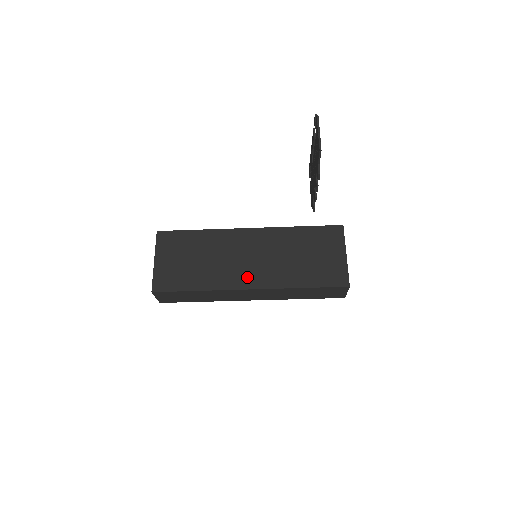
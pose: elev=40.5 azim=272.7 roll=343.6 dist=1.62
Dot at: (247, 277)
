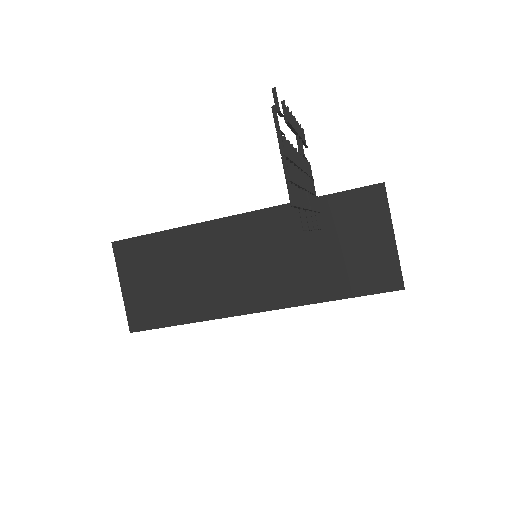
Dot at: (249, 295)
